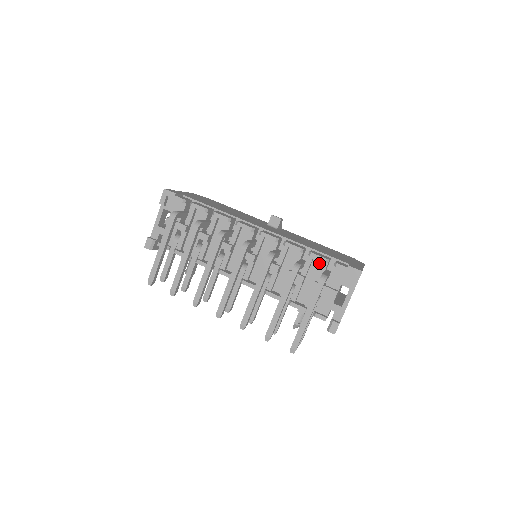
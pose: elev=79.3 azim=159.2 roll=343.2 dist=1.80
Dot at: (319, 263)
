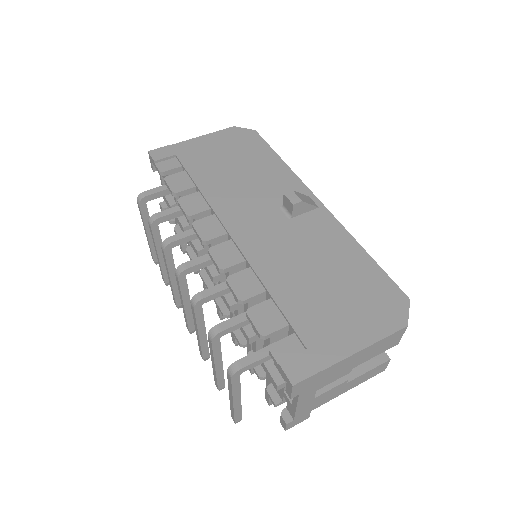
Dot at: occluded
